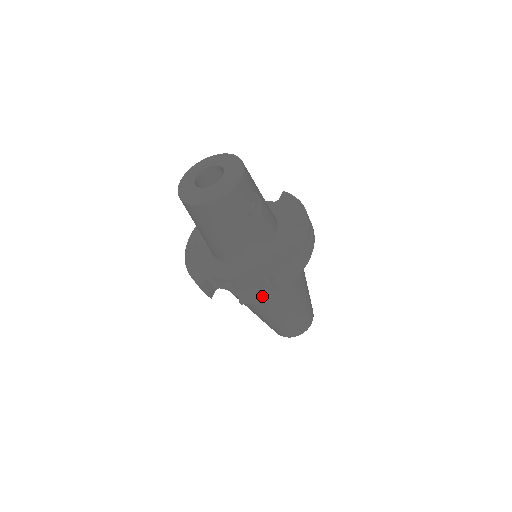
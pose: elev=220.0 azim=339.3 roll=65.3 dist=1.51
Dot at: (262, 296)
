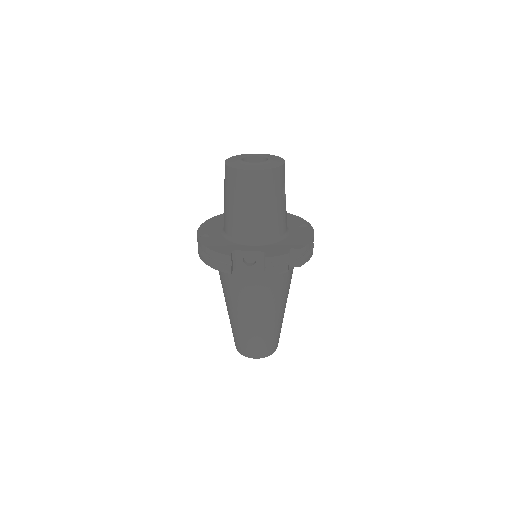
Dot at: (286, 268)
